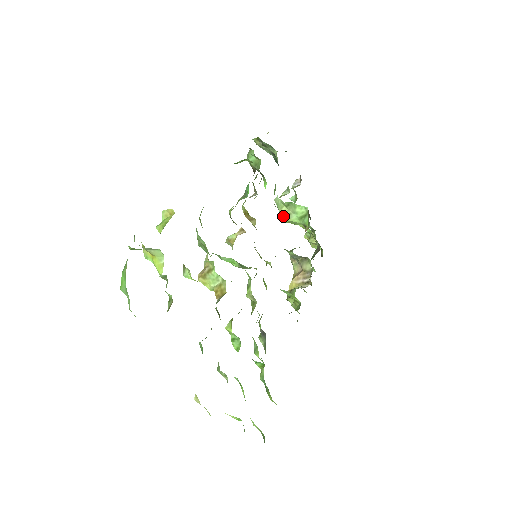
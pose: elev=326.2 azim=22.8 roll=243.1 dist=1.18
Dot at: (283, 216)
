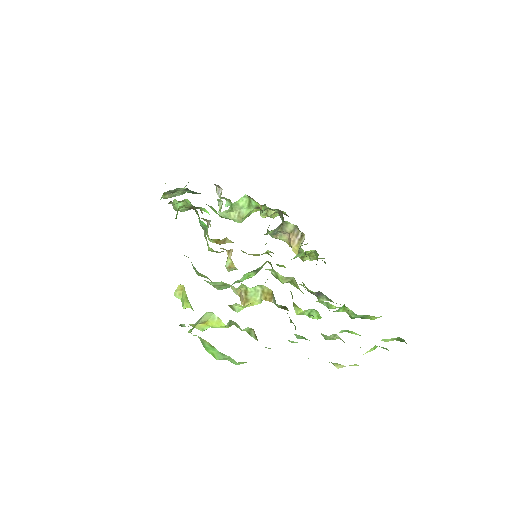
Dot at: (237, 219)
